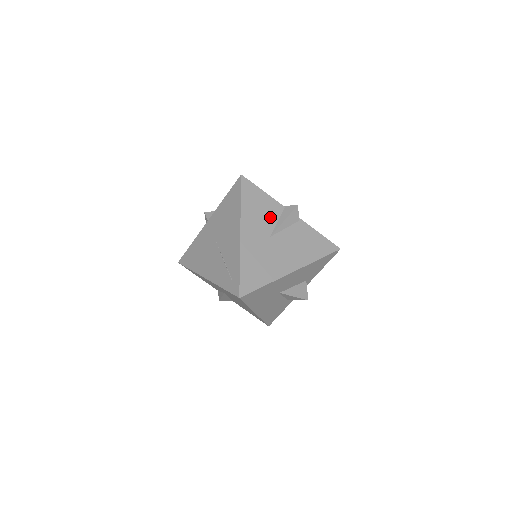
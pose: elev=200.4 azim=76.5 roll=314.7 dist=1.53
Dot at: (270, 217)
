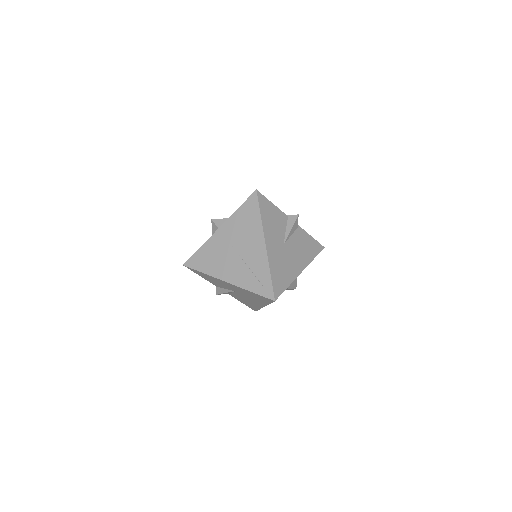
Dot at: (281, 227)
